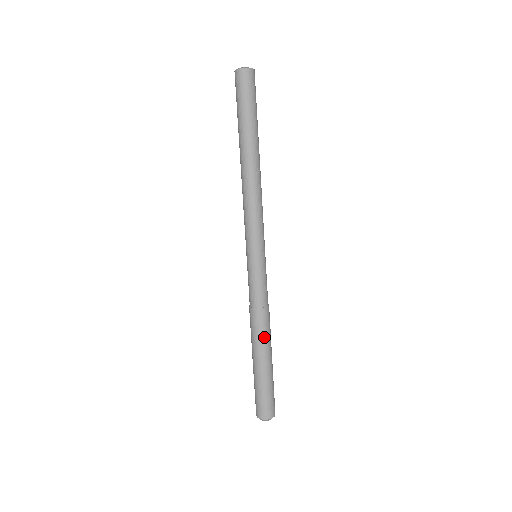
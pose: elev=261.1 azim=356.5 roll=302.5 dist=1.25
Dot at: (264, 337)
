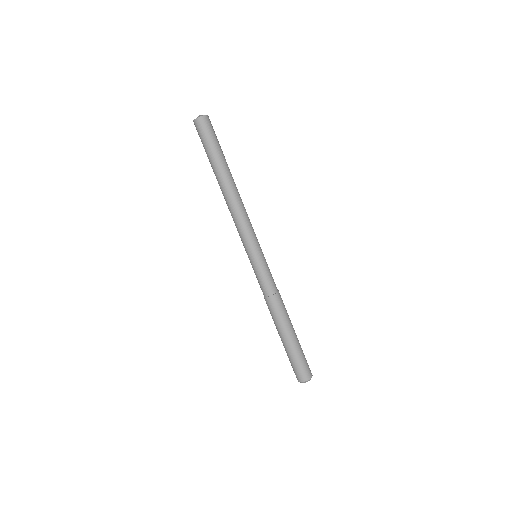
Dot at: (278, 319)
